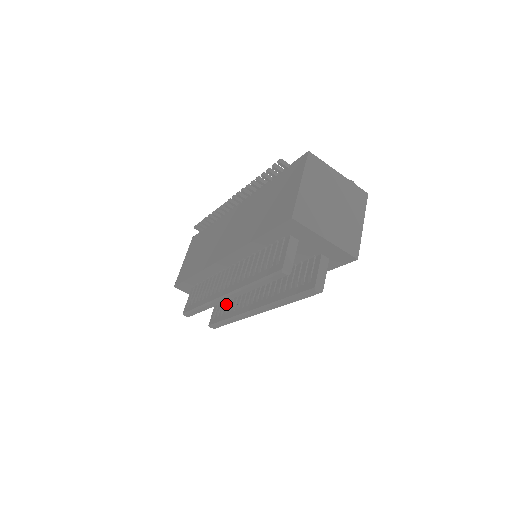
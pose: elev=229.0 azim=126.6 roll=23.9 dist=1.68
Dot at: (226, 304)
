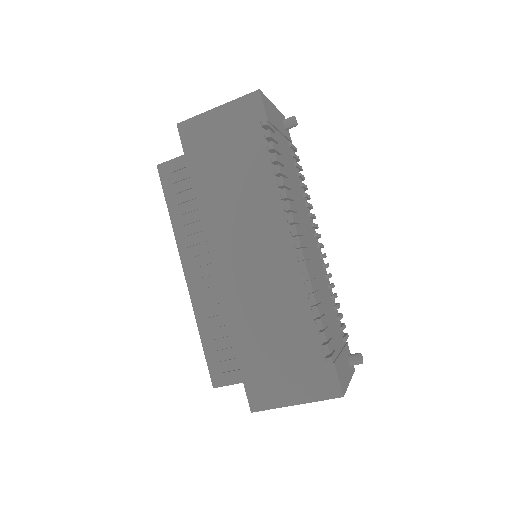
Dot at: occluded
